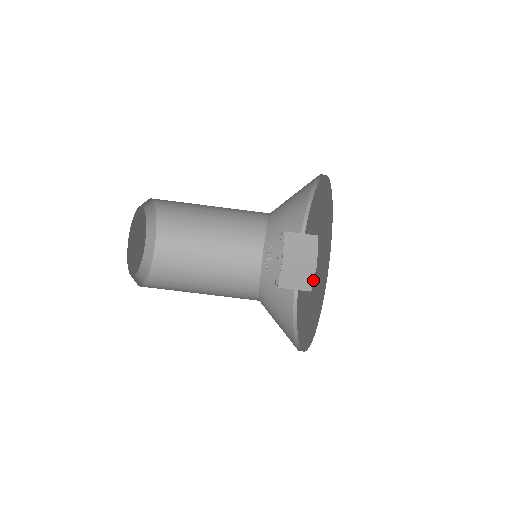
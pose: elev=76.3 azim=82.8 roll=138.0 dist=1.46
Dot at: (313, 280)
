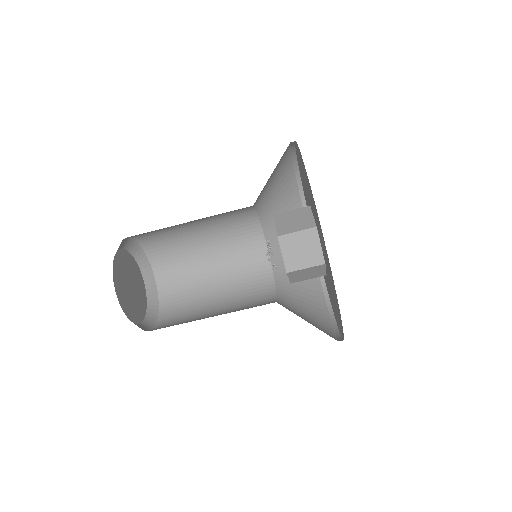
Dot at: (321, 248)
